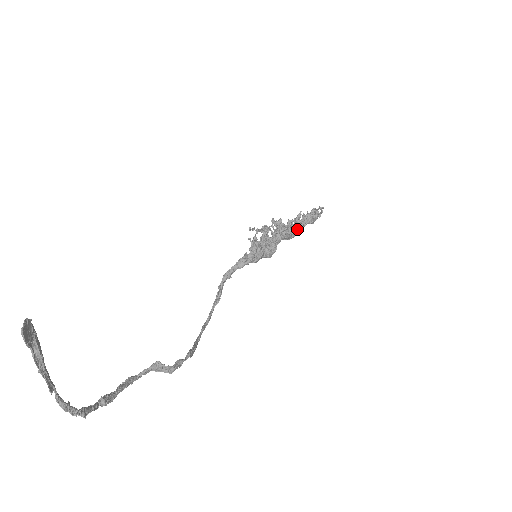
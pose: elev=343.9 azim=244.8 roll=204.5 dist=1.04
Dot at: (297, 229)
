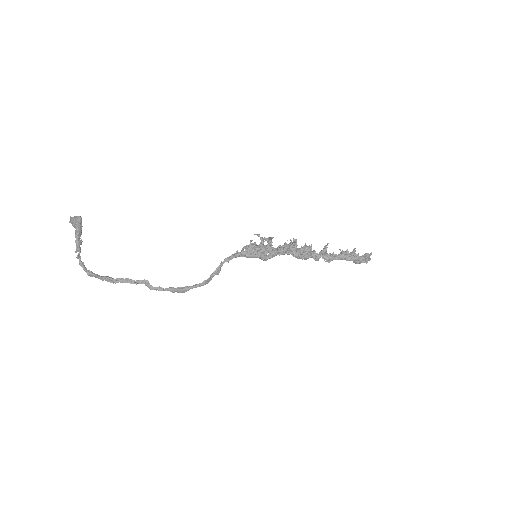
Dot at: (319, 256)
